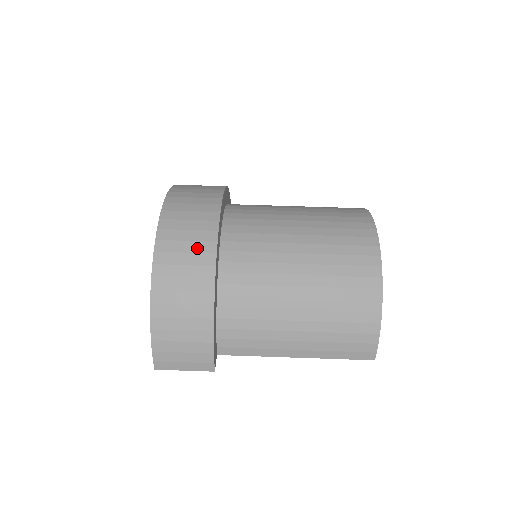
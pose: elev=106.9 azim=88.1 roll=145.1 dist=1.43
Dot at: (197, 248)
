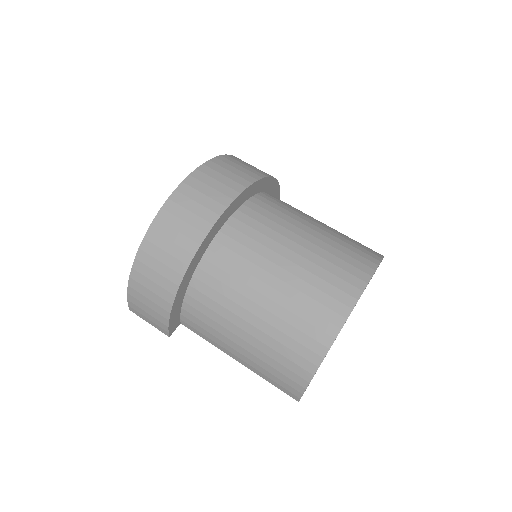
Dot at: (182, 242)
